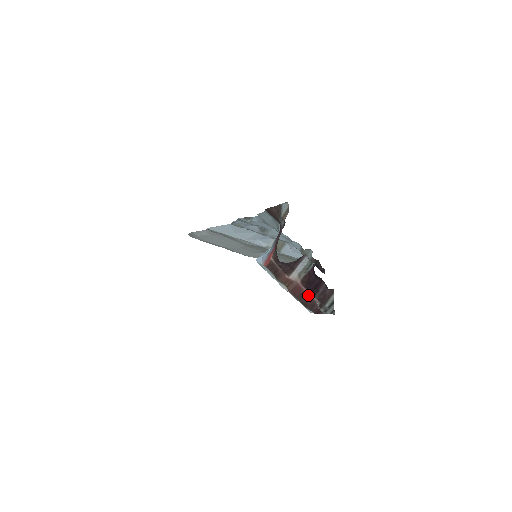
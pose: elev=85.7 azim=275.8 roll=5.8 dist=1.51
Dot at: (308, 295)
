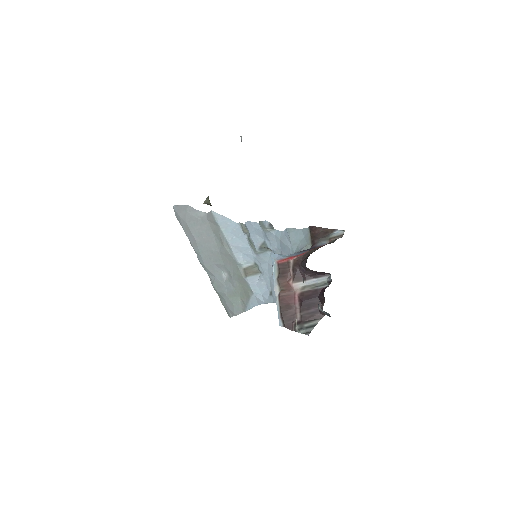
Dot at: (295, 308)
